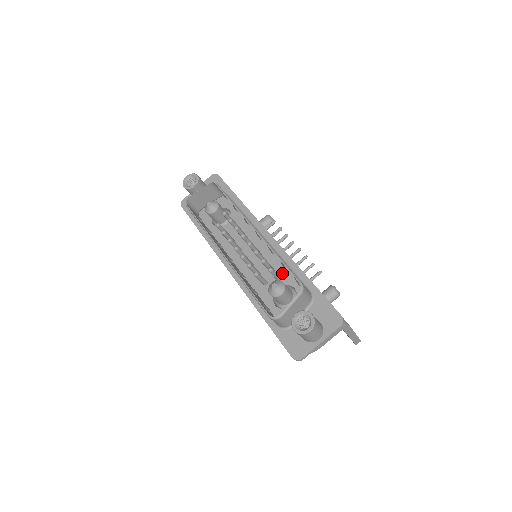
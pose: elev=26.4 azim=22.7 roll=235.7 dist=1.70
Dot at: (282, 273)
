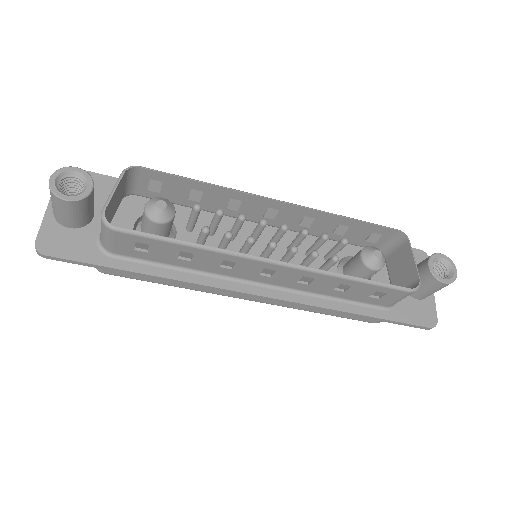
Dot at: (323, 249)
